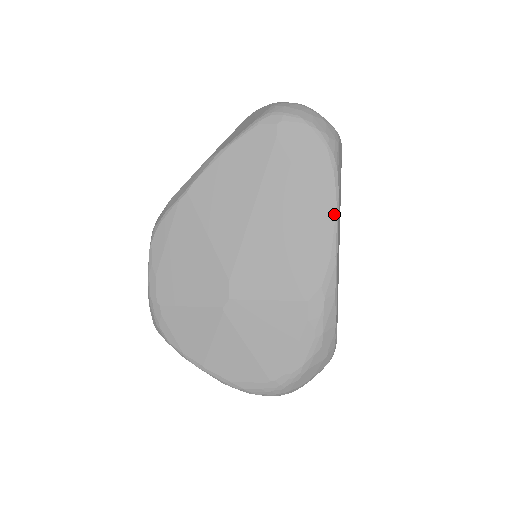
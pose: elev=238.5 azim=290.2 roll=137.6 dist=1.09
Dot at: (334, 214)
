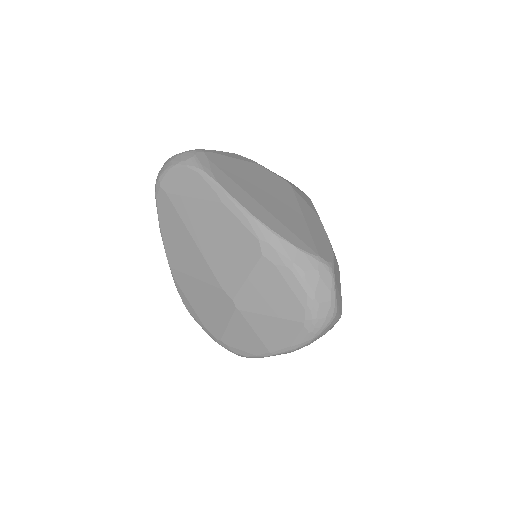
Dot at: (223, 194)
